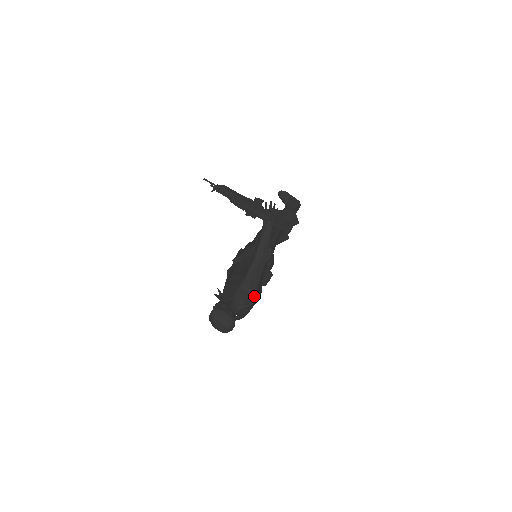
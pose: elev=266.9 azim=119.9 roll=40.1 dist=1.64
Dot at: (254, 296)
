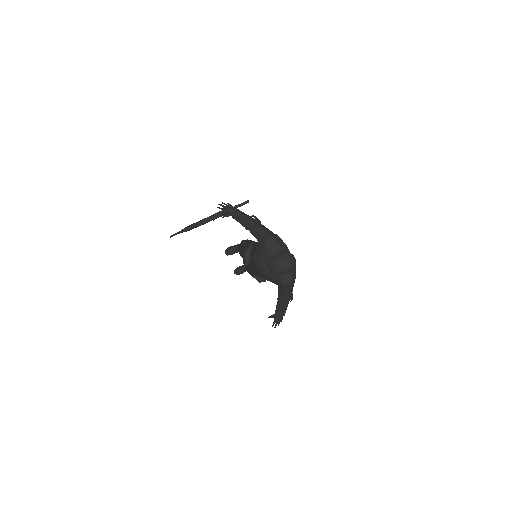
Dot at: (279, 239)
